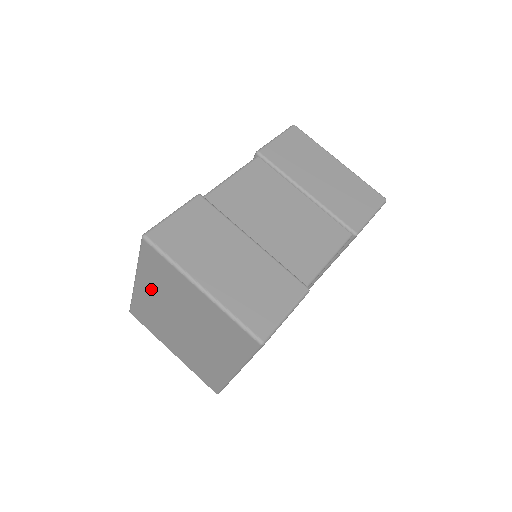
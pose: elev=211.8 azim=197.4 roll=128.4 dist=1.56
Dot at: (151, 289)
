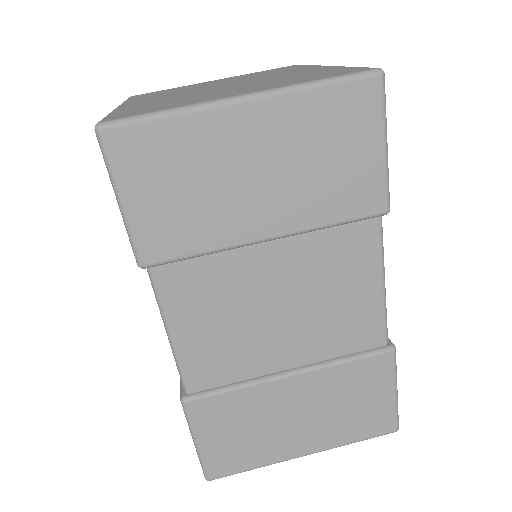
Dot at: occluded
